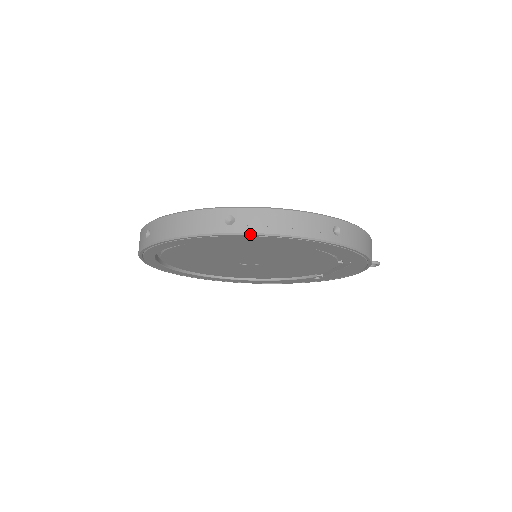
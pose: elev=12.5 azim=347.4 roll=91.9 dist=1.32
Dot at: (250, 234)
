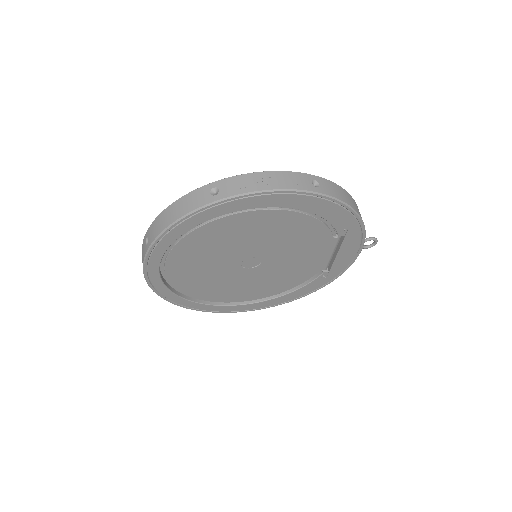
Dot at: (235, 196)
